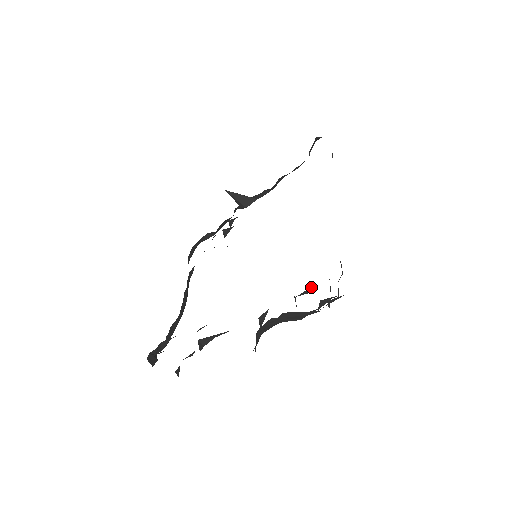
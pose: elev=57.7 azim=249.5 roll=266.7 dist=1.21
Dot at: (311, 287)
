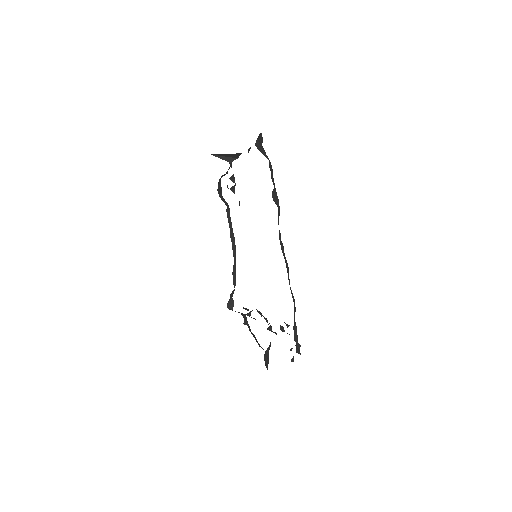
Dot at: occluded
